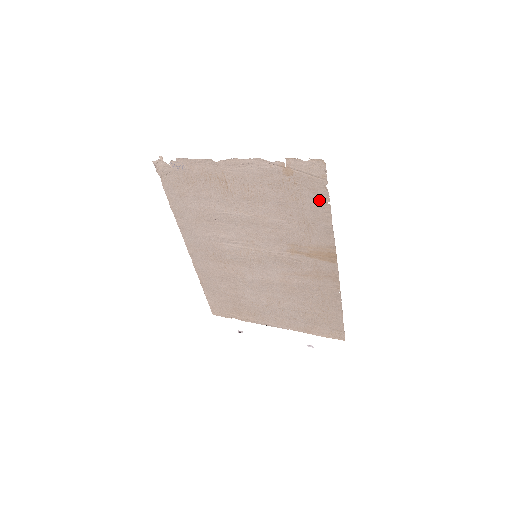
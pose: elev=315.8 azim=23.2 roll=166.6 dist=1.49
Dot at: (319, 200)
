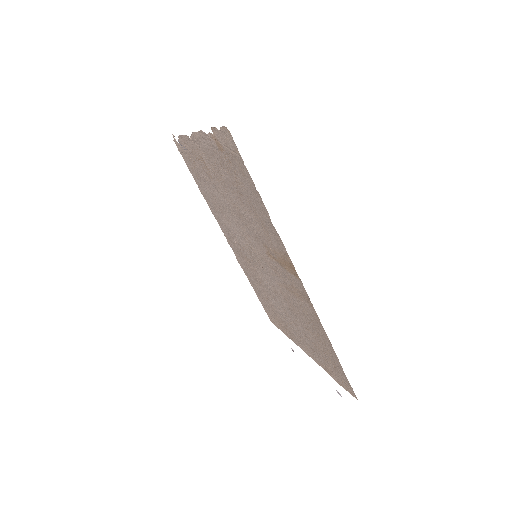
Dot at: (250, 185)
